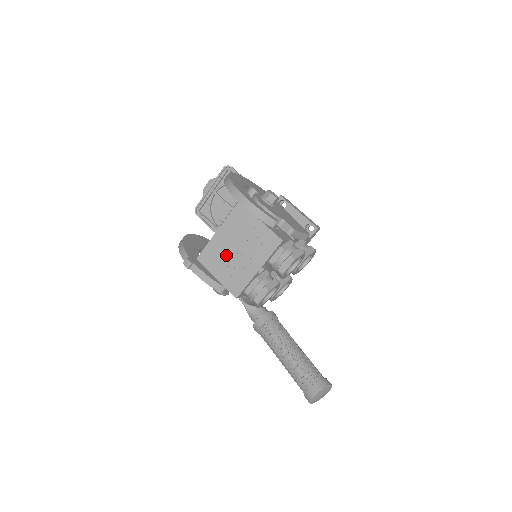
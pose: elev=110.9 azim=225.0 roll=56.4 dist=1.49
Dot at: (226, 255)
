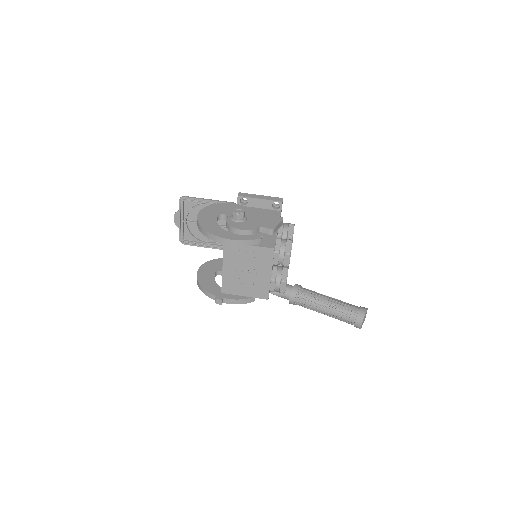
Dot at: (241, 279)
